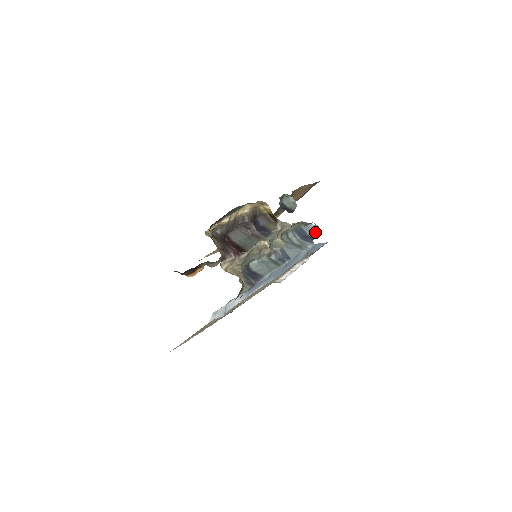
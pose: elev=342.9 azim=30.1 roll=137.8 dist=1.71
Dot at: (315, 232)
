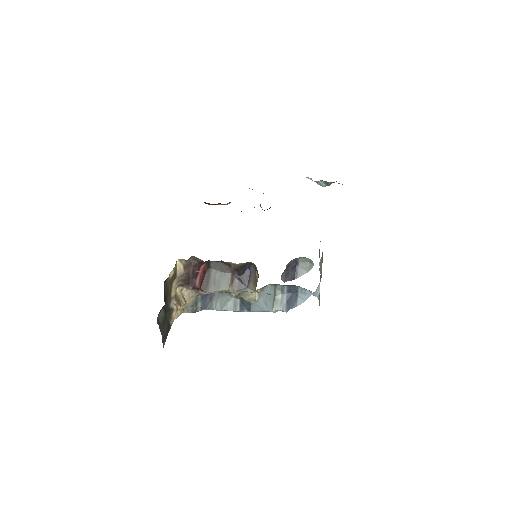
Dot at: (306, 299)
